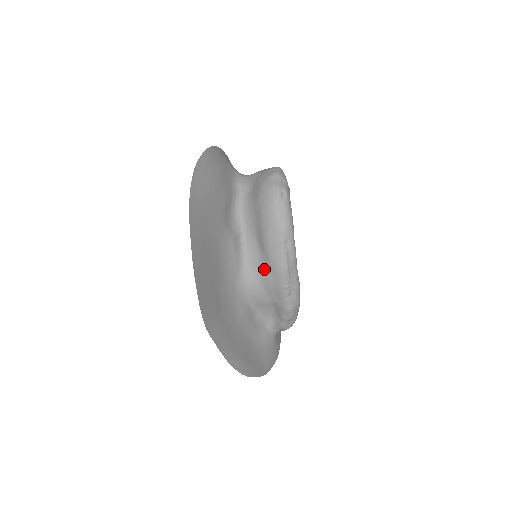
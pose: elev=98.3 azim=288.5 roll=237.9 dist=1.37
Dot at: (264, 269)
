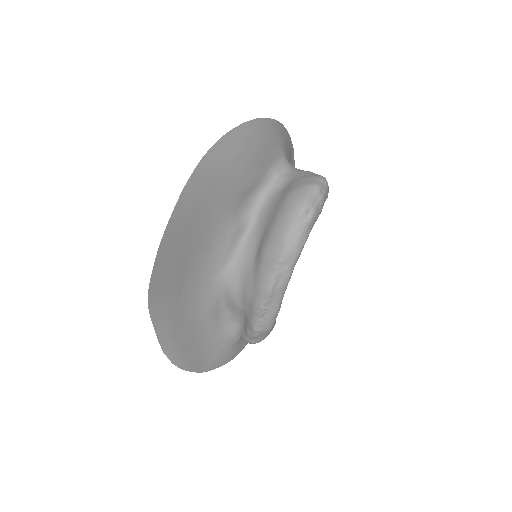
Dot at: (249, 277)
